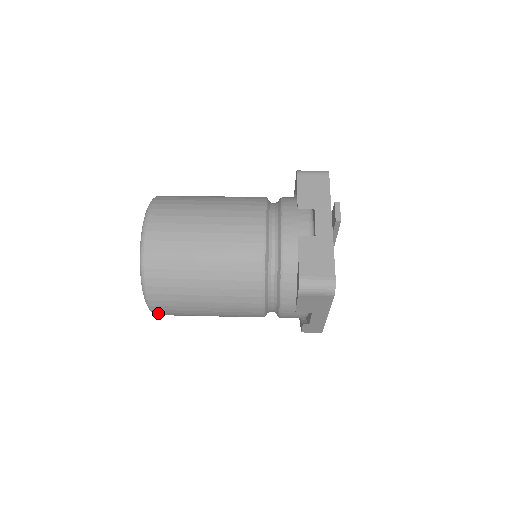
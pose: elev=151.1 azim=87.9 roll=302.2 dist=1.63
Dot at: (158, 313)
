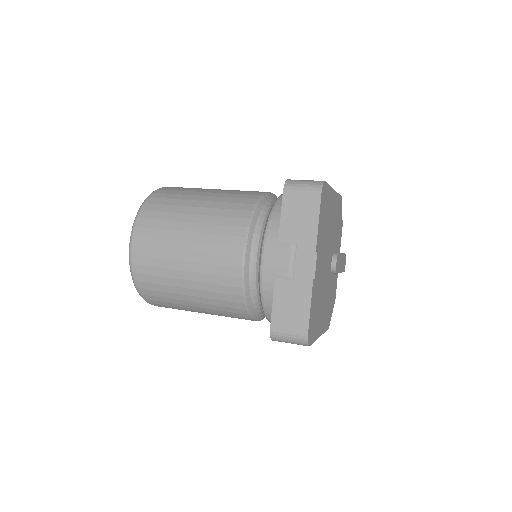
Dot at: occluded
